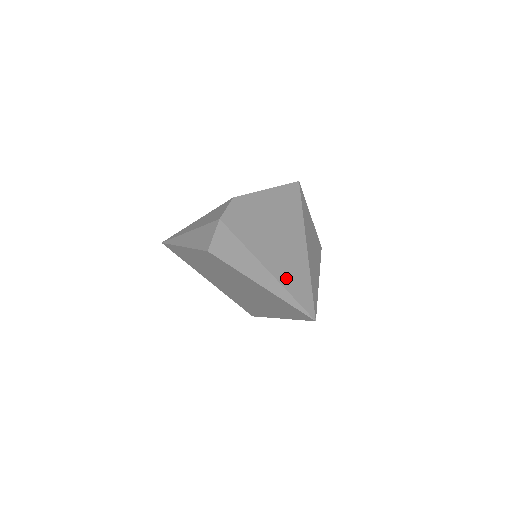
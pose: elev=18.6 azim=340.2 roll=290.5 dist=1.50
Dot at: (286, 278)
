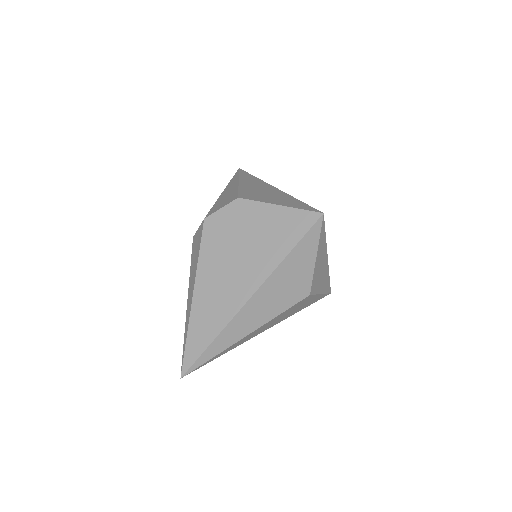
Dot at: (197, 322)
